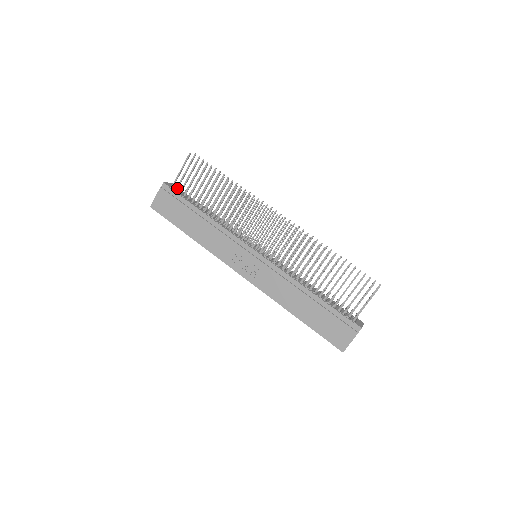
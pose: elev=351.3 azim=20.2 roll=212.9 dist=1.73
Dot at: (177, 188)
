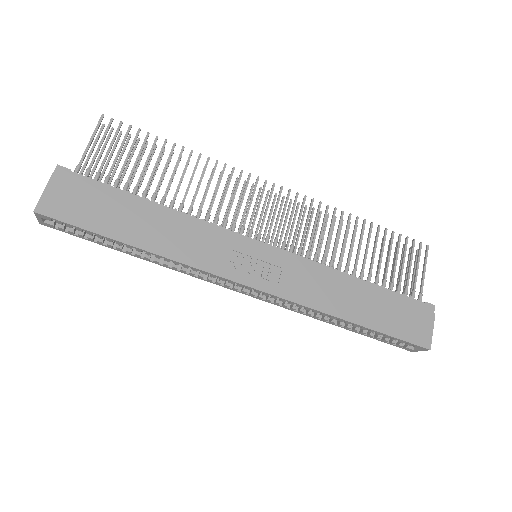
Dot at: (88, 171)
